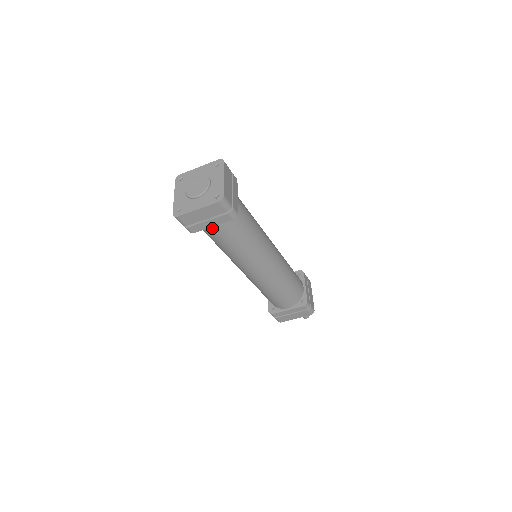
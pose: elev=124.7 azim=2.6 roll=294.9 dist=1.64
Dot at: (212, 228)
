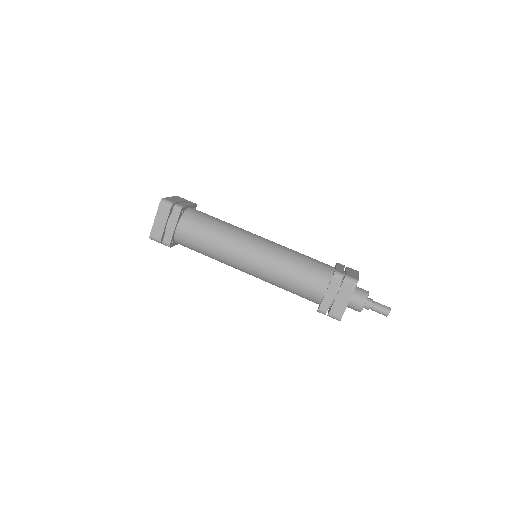
Dot at: (179, 232)
